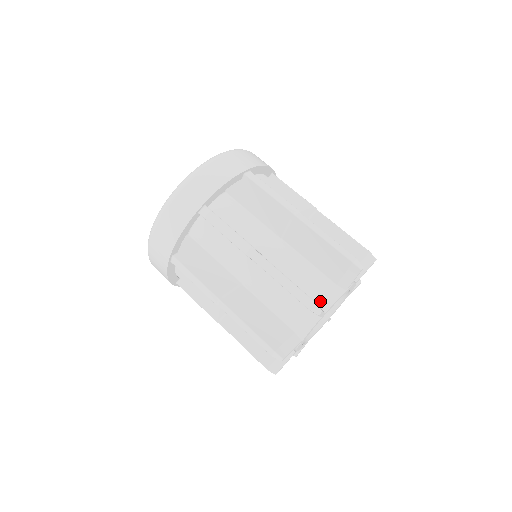
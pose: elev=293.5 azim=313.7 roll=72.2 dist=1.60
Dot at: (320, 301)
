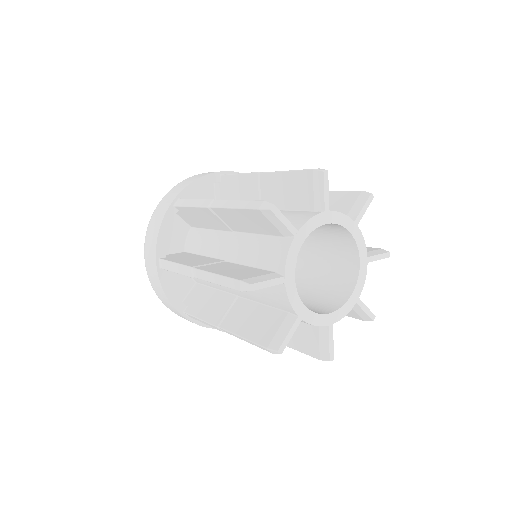
Dot at: occluded
